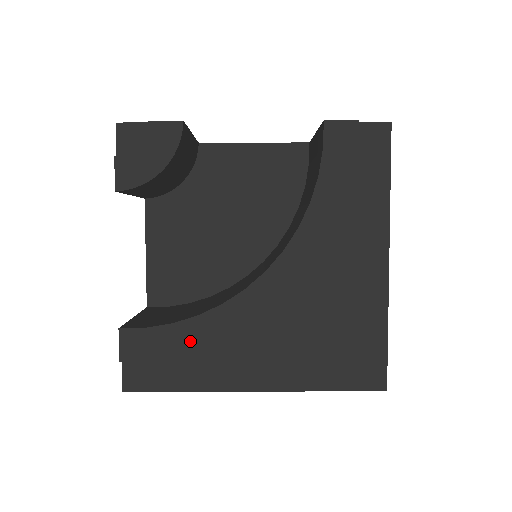
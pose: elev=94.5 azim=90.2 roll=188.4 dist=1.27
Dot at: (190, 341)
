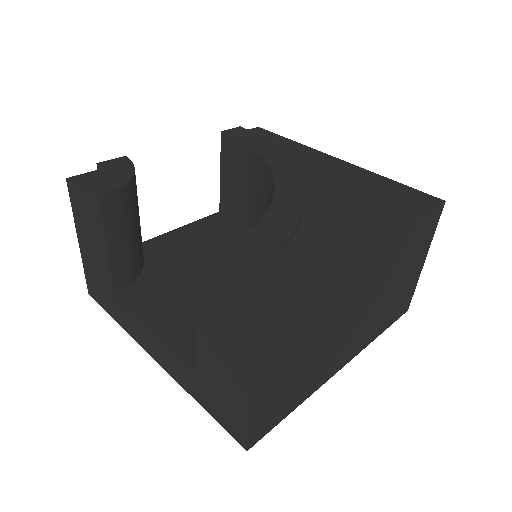
Dot at: (274, 239)
